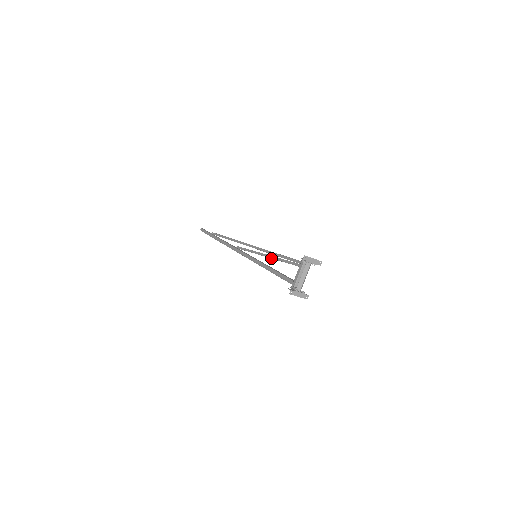
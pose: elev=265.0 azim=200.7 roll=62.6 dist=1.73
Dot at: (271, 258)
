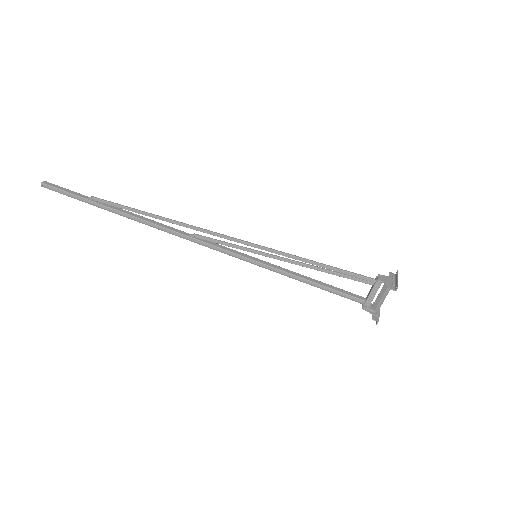
Dot at: occluded
